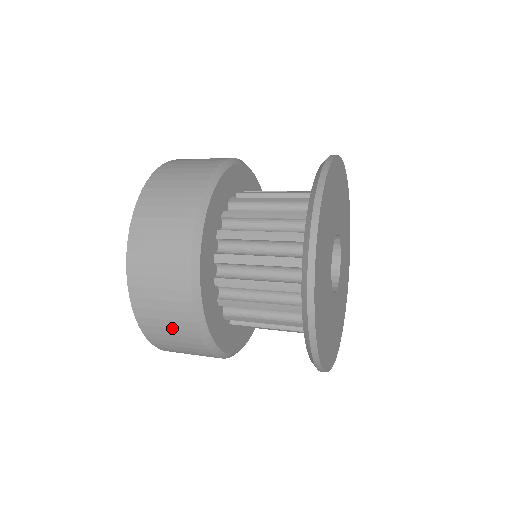
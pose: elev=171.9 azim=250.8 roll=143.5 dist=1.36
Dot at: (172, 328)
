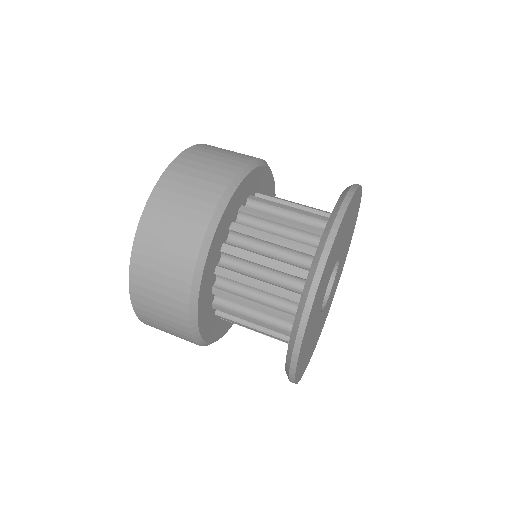
Dot at: (166, 324)
